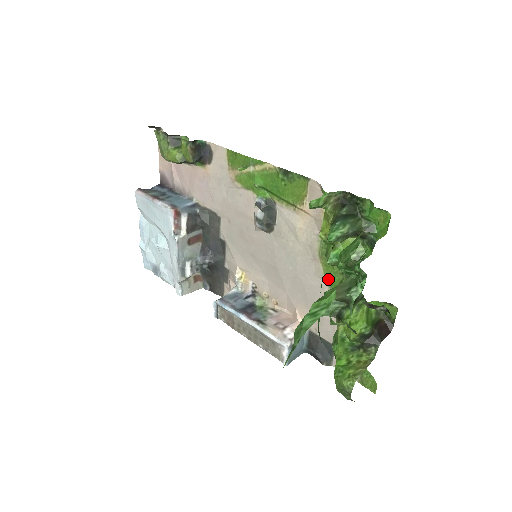
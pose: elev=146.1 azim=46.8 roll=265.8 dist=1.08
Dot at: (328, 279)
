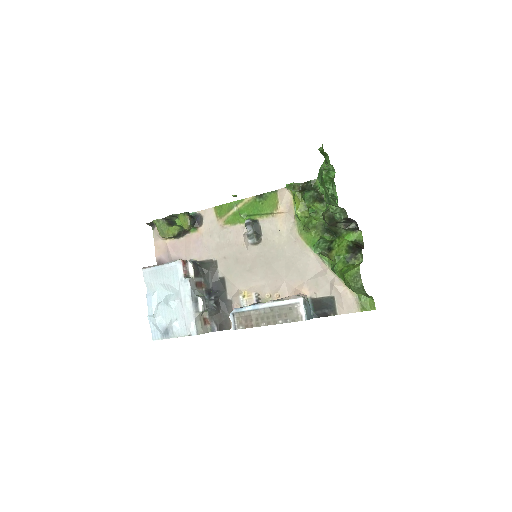
Dot at: (311, 245)
